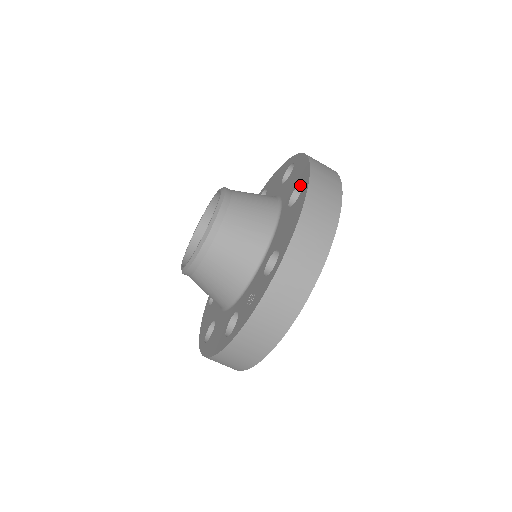
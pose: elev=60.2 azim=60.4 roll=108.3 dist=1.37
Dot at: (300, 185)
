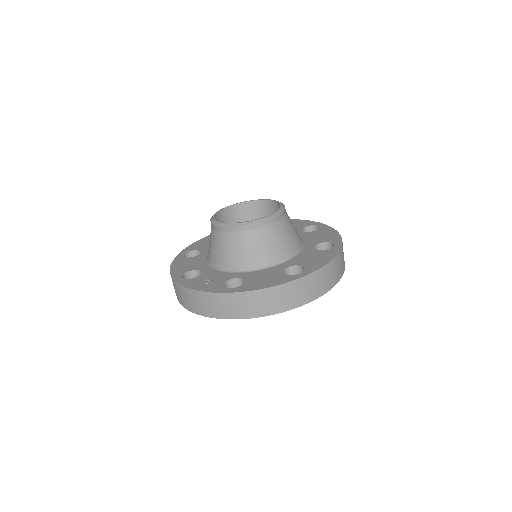
Dot at: (304, 268)
